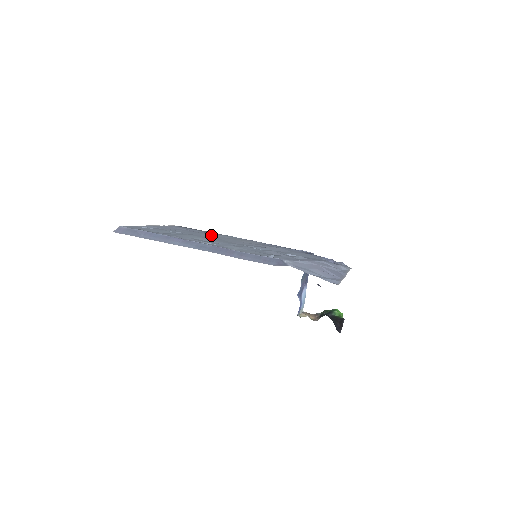
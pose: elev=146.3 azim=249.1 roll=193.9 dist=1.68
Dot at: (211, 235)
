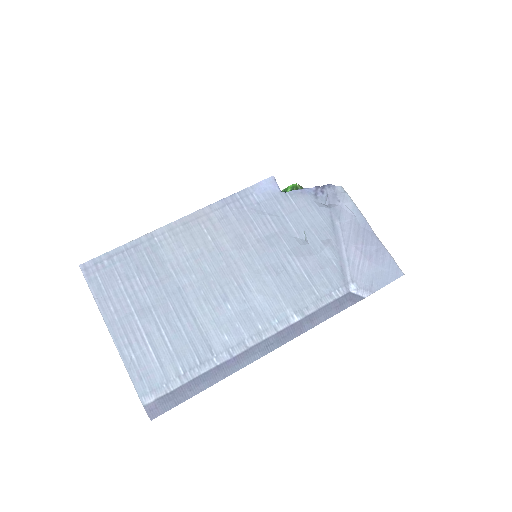
Dot at: (174, 266)
